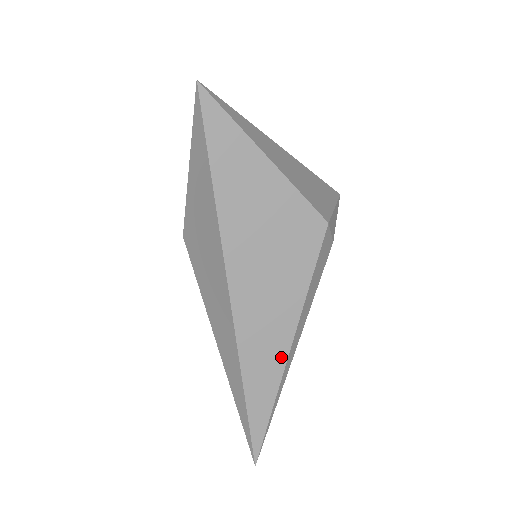
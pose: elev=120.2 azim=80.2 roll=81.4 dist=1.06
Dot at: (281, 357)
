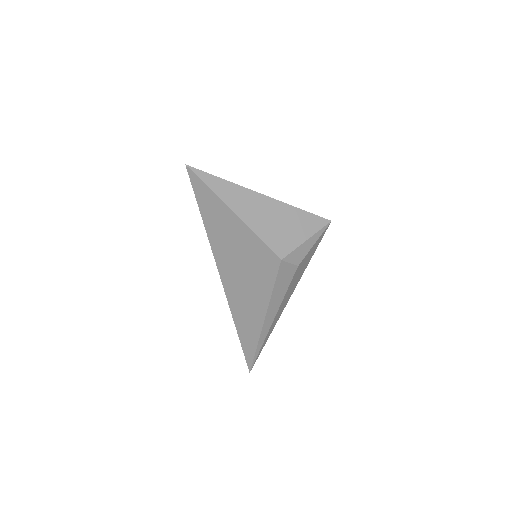
Dot at: (258, 325)
